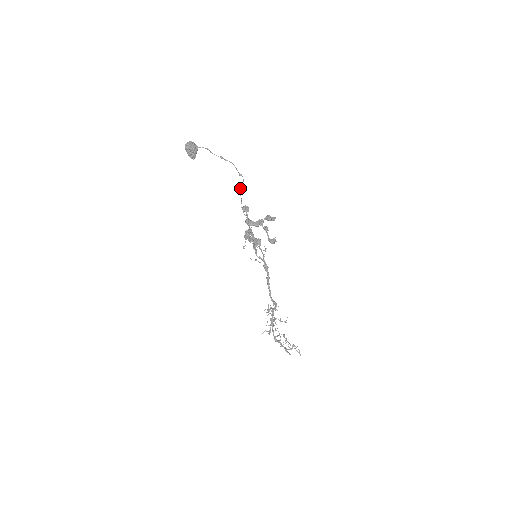
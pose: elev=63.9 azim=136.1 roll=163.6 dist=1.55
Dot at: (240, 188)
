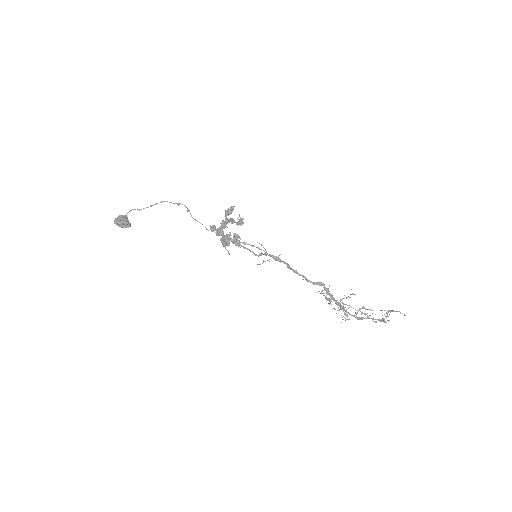
Dot at: occluded
